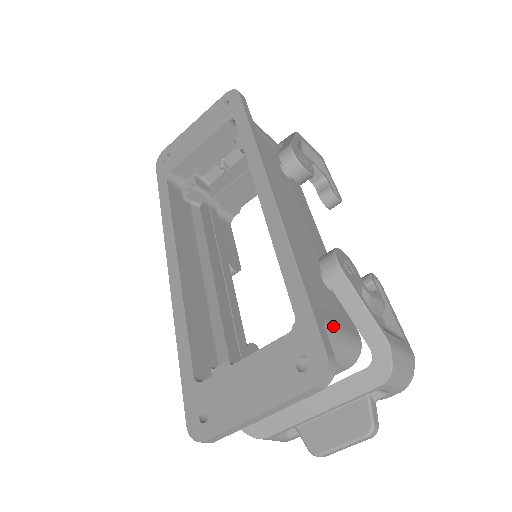
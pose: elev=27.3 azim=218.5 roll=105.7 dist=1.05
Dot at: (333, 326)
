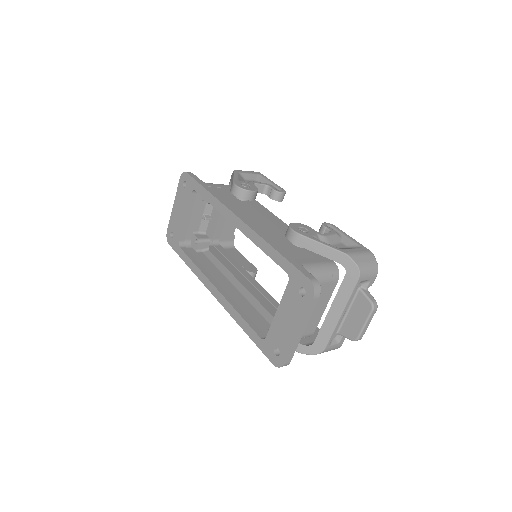
Dot at: (310, 265)
